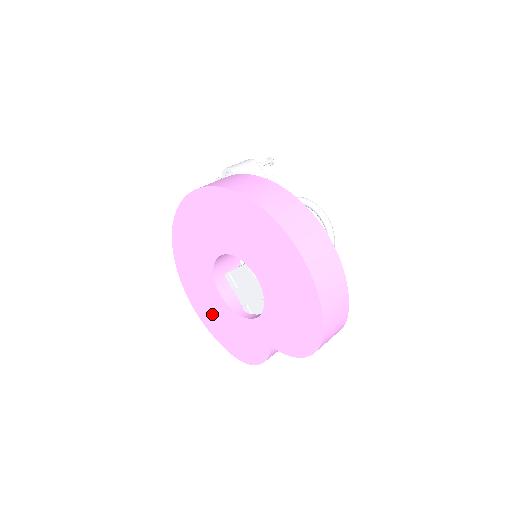
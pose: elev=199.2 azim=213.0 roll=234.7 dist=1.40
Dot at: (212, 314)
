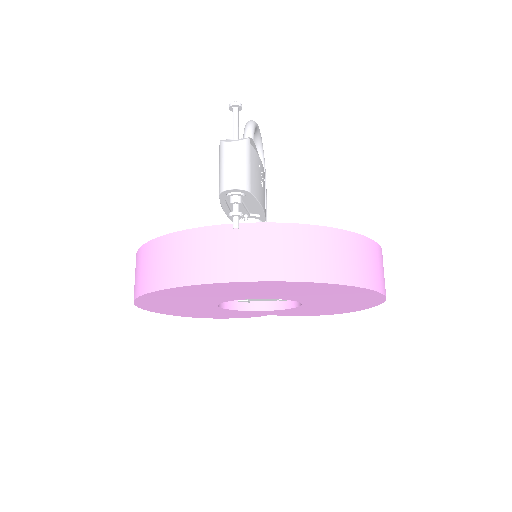
Dot at: (185, 311)
